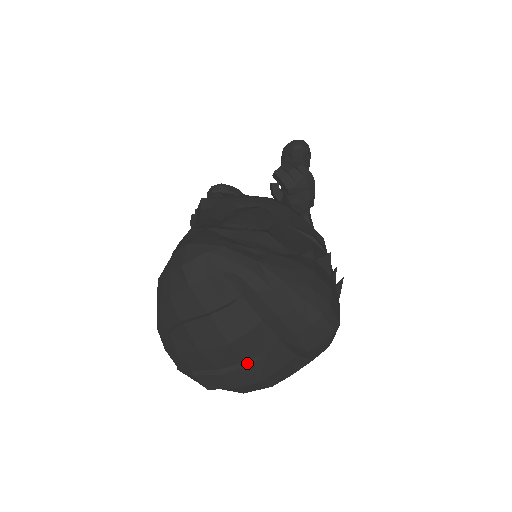
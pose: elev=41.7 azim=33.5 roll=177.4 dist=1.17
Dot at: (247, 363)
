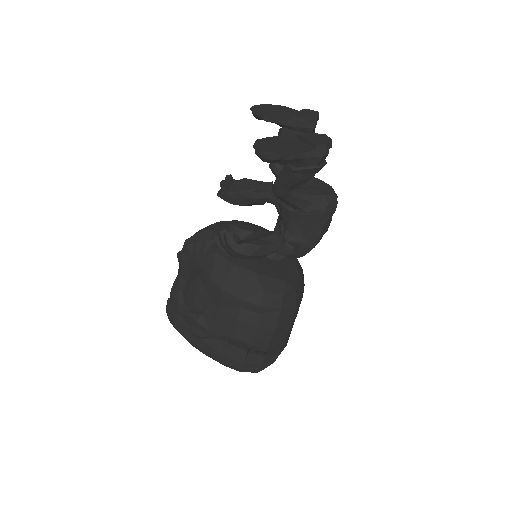
Dot at: occluded
